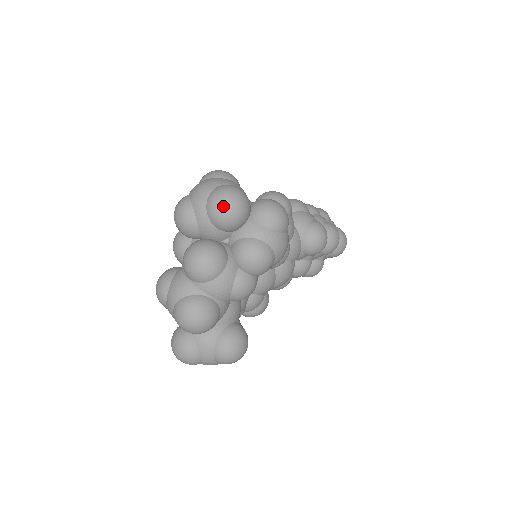
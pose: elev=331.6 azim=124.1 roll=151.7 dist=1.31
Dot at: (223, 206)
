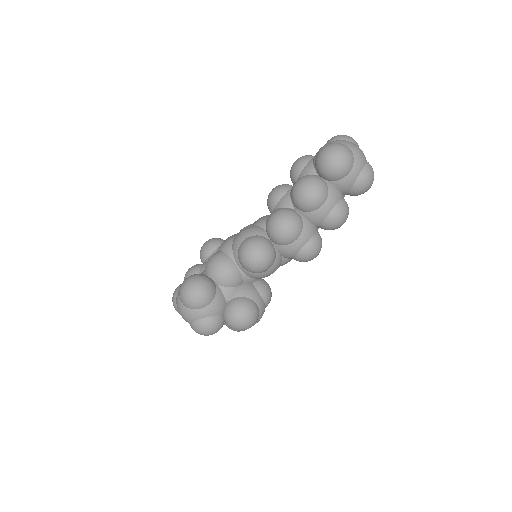
Dot at: occluded
